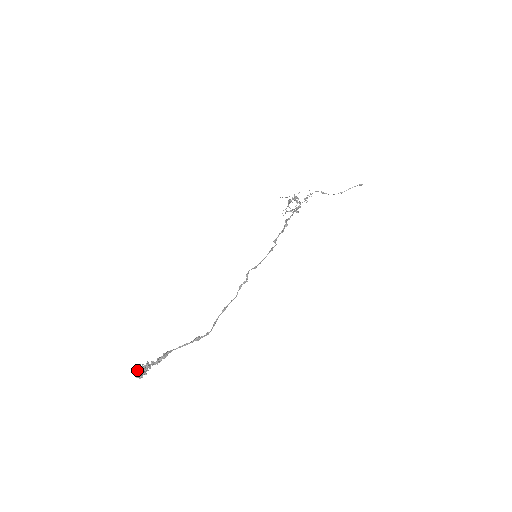
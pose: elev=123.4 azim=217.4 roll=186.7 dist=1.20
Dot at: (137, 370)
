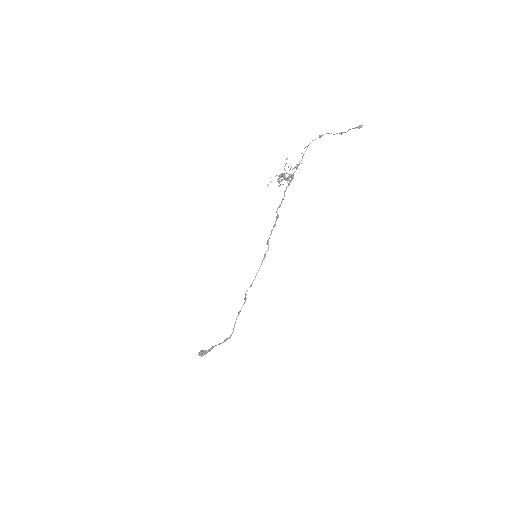
Dot at: (200, 354)
